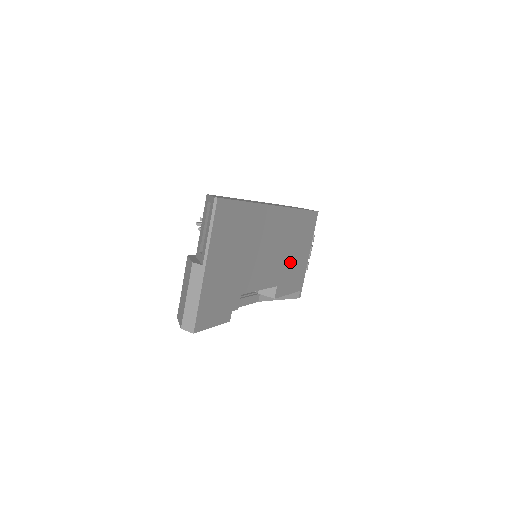
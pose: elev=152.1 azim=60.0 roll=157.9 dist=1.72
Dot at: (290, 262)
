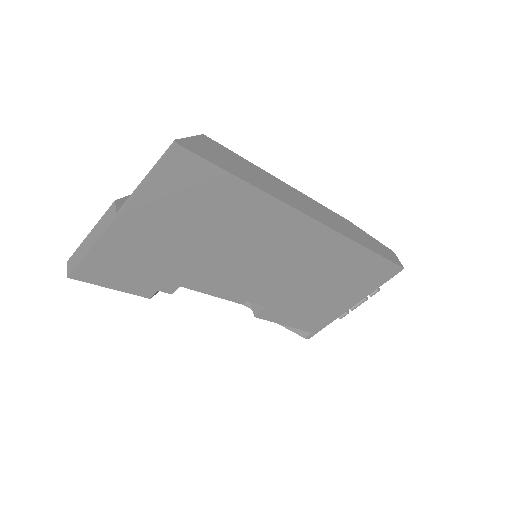
Dot at: (309, 295)
